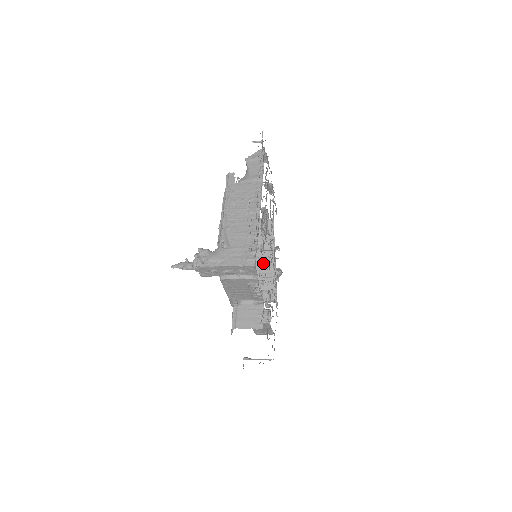
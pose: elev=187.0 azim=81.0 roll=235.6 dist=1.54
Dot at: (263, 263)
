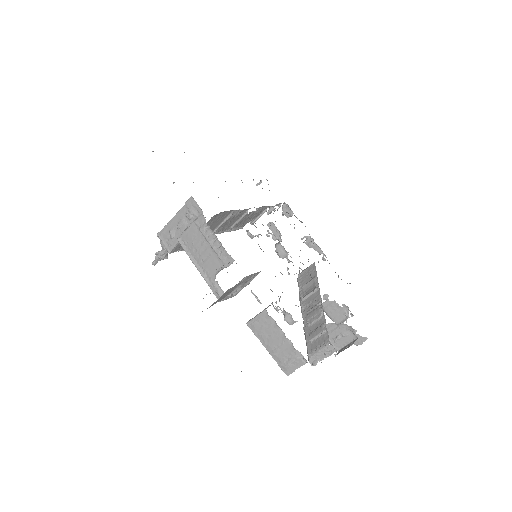
Dot at: (310, 309)
